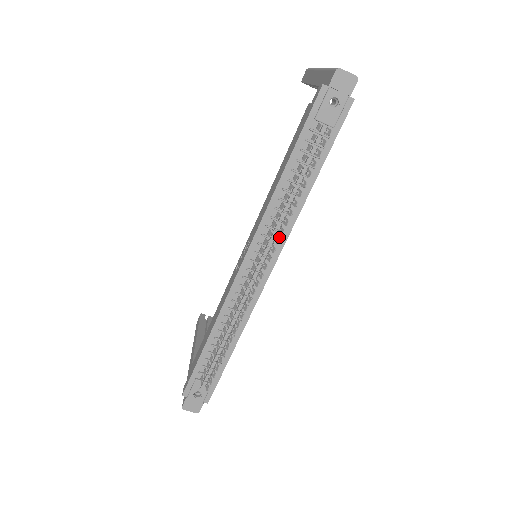
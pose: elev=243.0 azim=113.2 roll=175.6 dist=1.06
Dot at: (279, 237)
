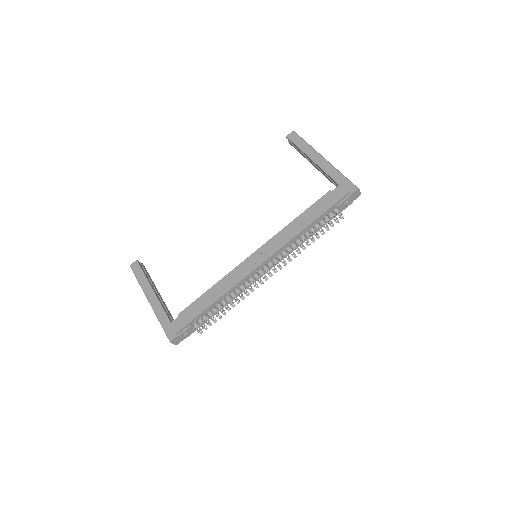
Dot at: (285, 255)
